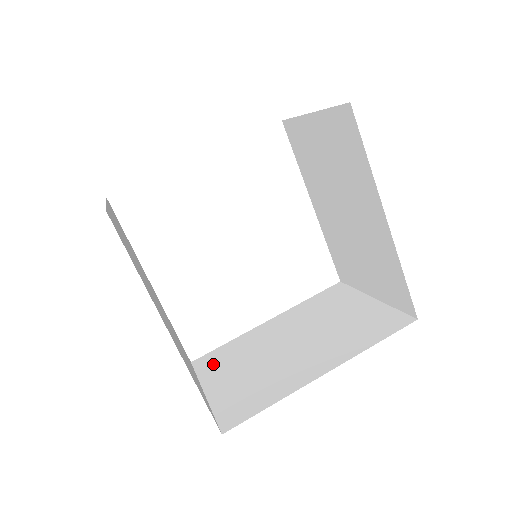
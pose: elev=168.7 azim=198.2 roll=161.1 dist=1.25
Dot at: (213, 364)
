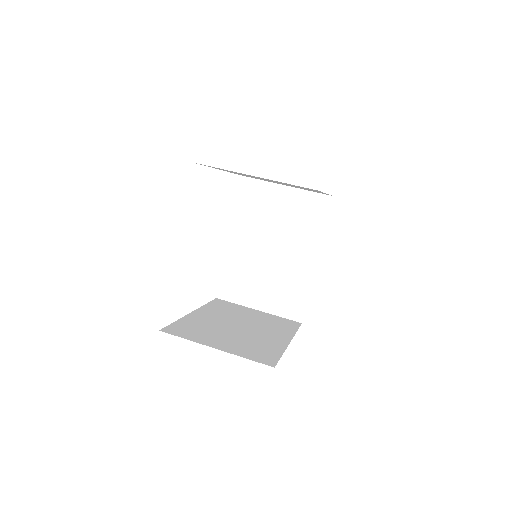
Dot at: (236, 291)
